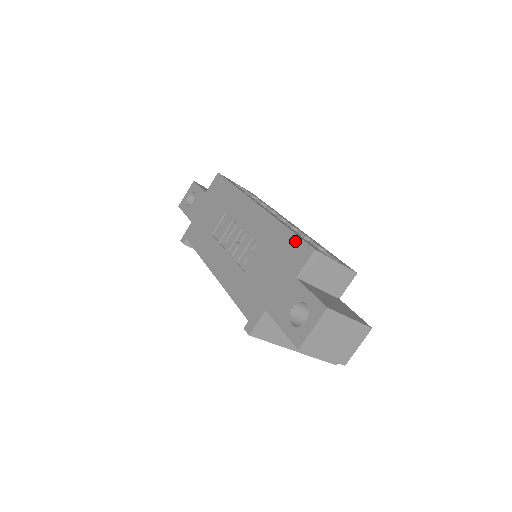
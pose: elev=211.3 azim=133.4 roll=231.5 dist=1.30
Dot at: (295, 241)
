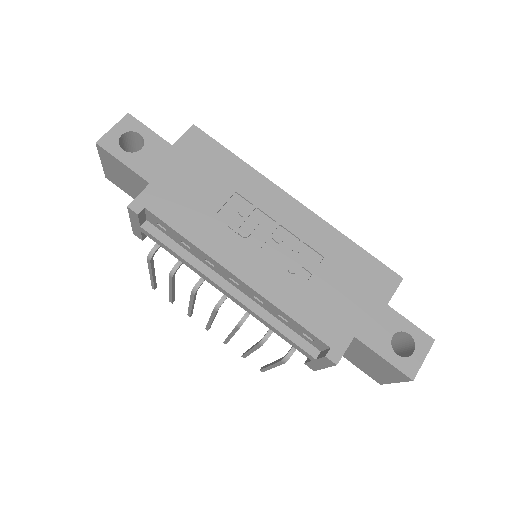
Dot at: (375, 263)
